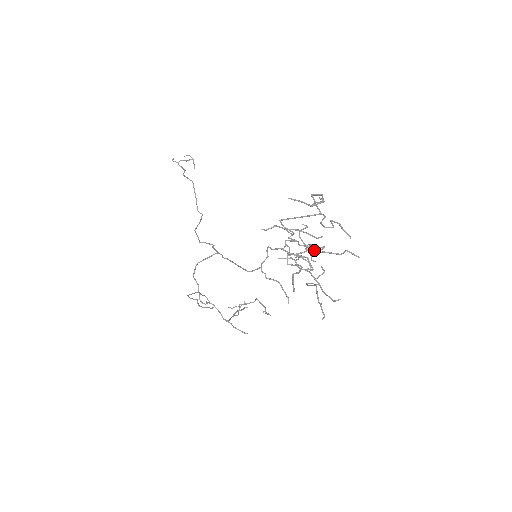
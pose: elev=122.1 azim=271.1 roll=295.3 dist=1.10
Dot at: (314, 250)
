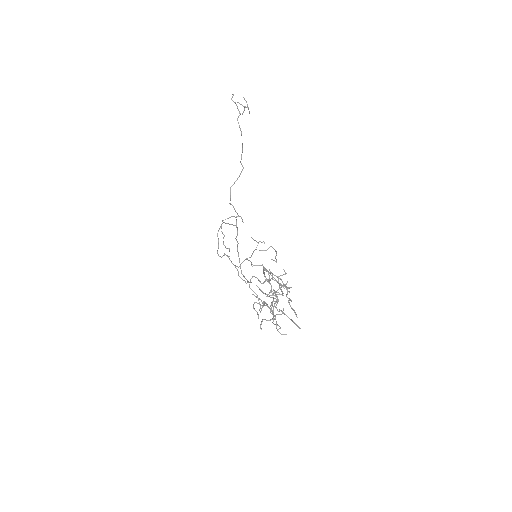
Dot at: occluded
